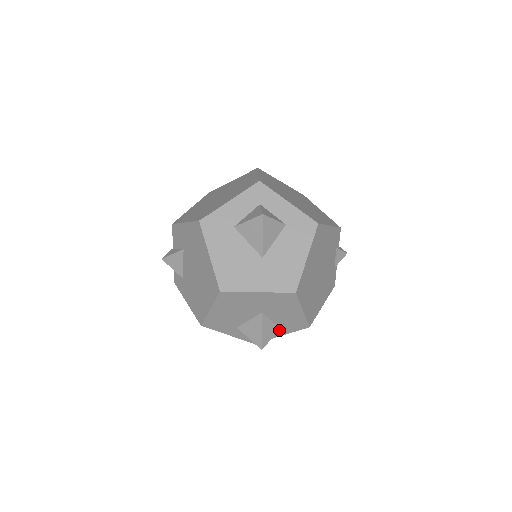
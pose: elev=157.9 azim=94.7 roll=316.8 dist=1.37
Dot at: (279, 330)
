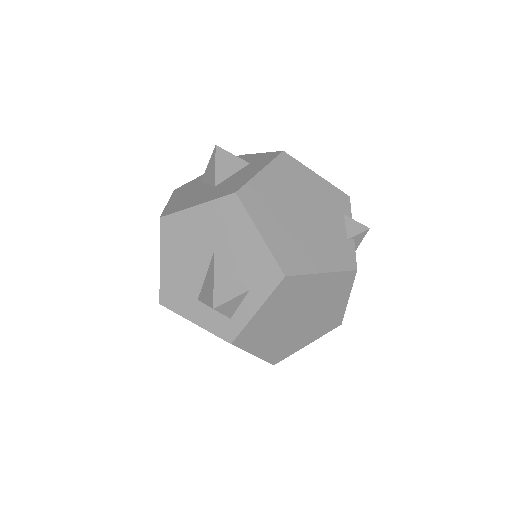
Dot at: (249, 295)
